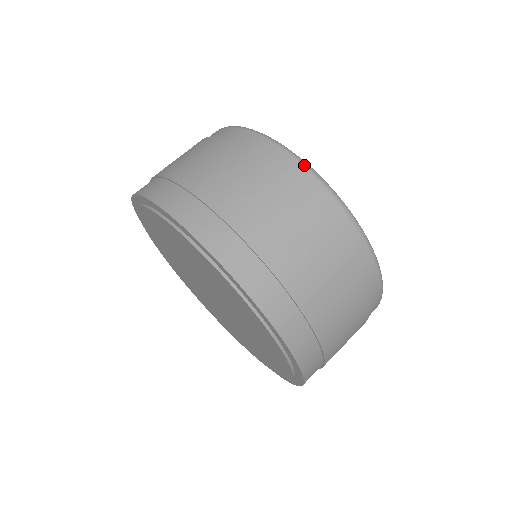
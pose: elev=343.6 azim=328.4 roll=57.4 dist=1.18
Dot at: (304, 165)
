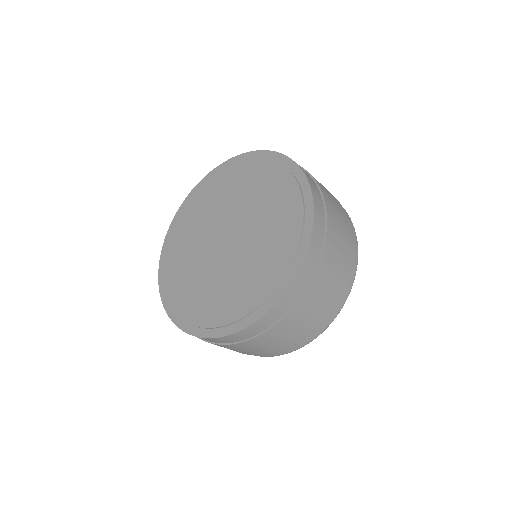
Dot at: occluded
